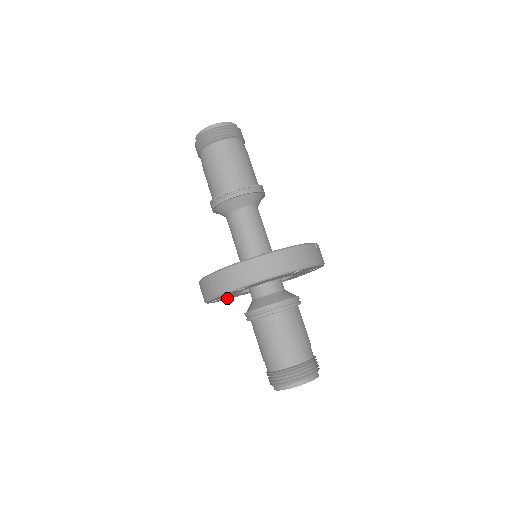
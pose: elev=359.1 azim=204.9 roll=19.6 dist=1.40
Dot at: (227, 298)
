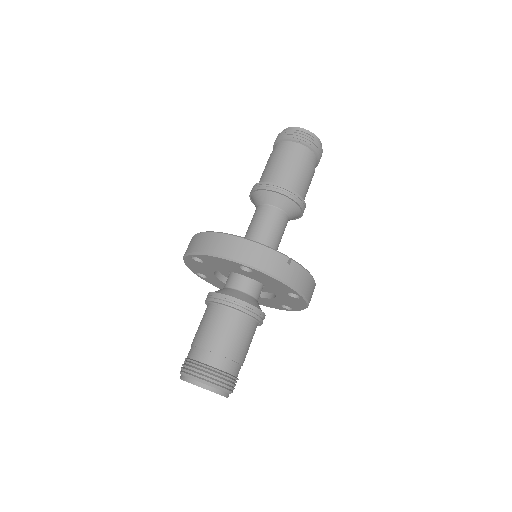
Dot at: occluded
